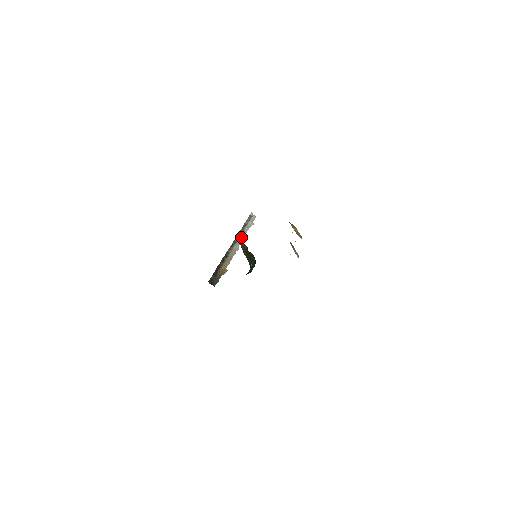
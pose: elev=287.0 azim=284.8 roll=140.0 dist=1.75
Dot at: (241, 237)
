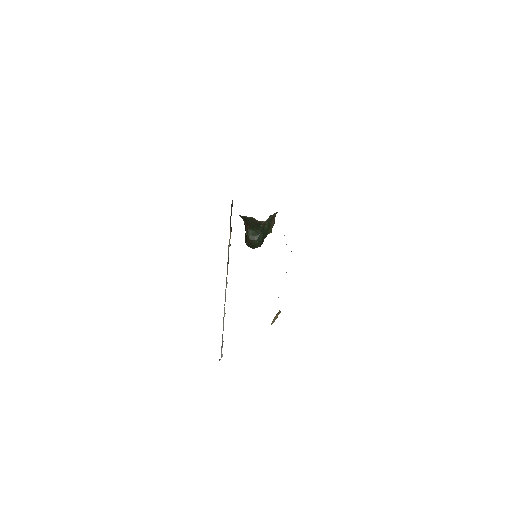
Dot at: occluded
